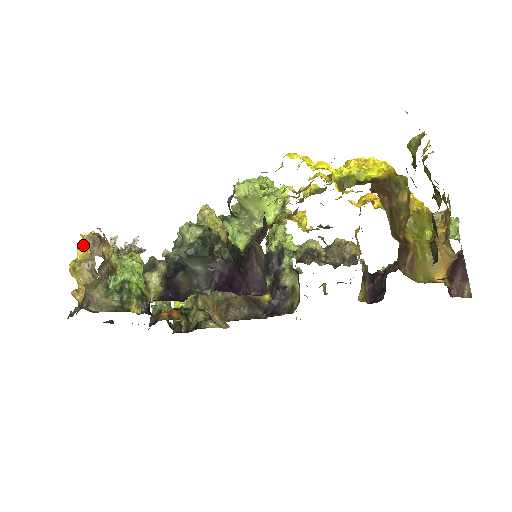
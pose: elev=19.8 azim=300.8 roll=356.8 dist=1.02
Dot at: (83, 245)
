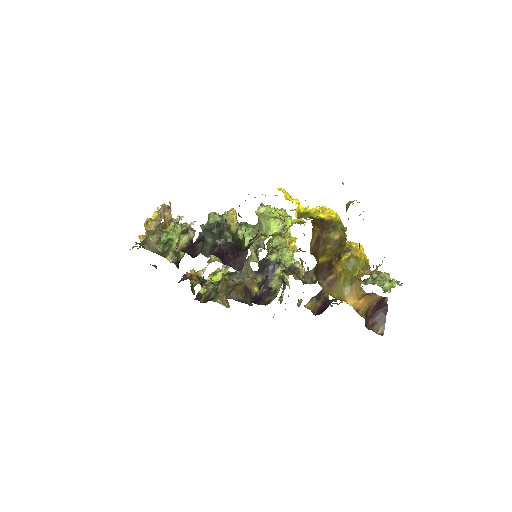
Dot at: occluded
